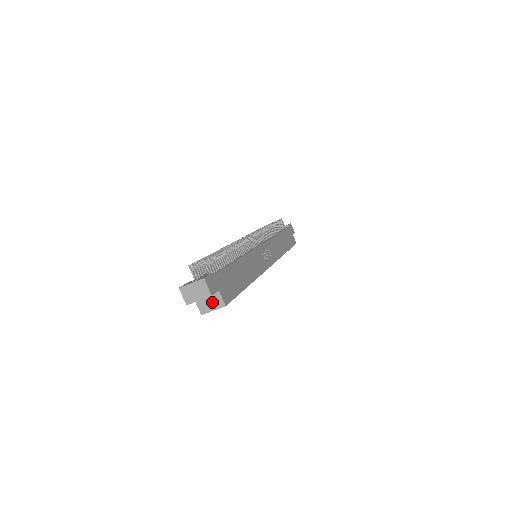
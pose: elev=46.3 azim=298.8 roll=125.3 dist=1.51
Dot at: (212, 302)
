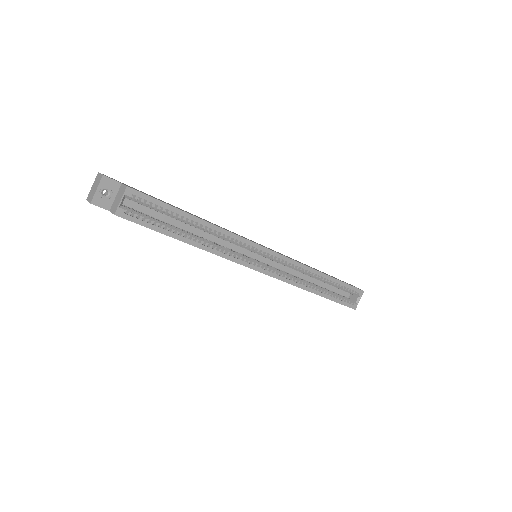
Dot at: (119, 196)
